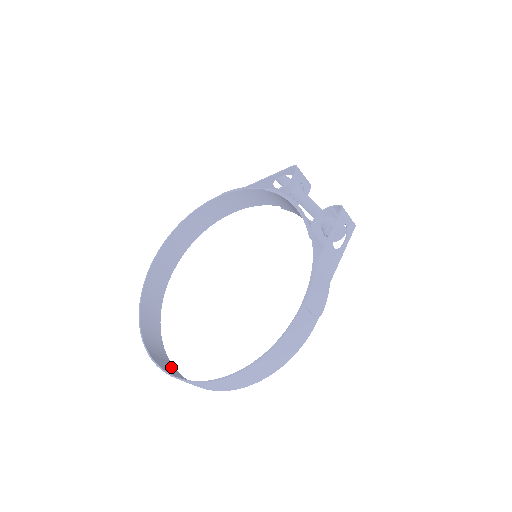
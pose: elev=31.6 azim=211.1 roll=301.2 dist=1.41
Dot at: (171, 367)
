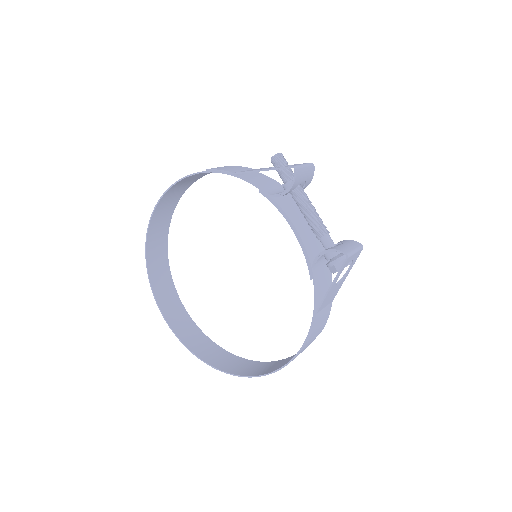
Dot at: (191, 326)
